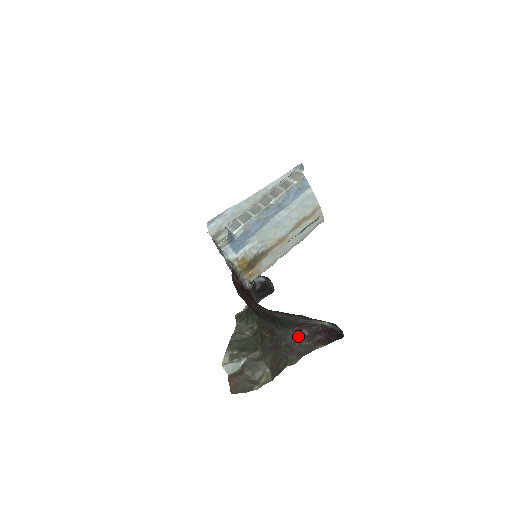
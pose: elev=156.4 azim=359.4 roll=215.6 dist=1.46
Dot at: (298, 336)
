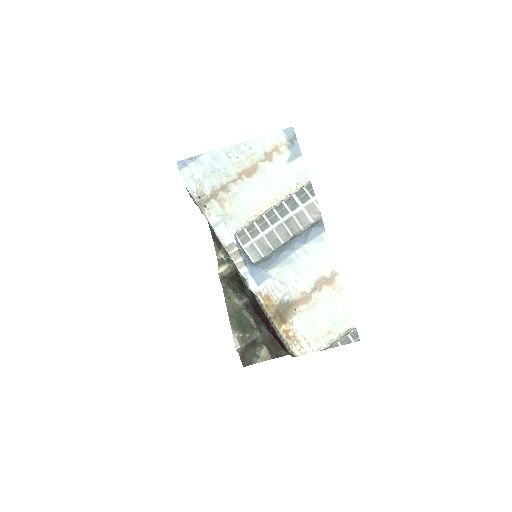
Dot at: occluded
